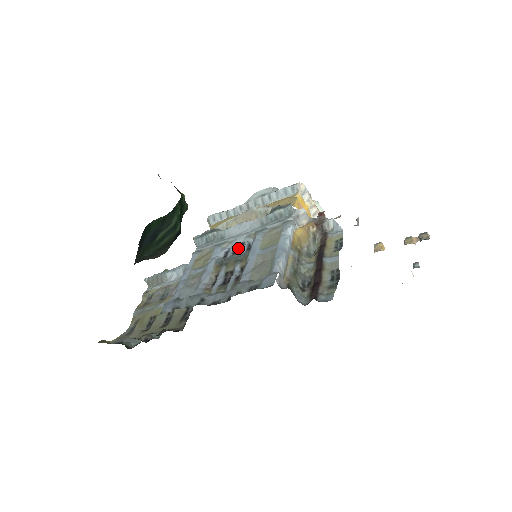
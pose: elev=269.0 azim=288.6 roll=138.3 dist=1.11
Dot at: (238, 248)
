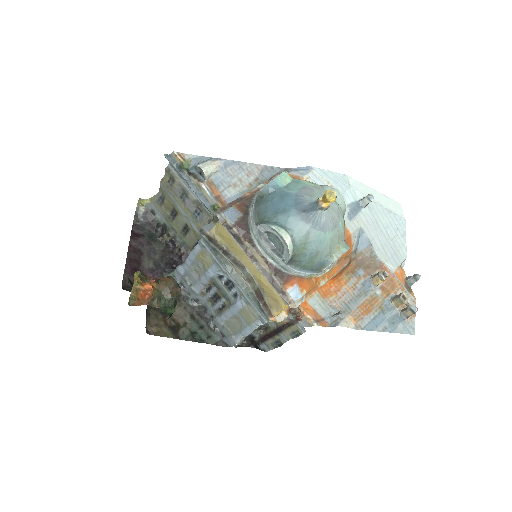
Dot at: (230, 283)
